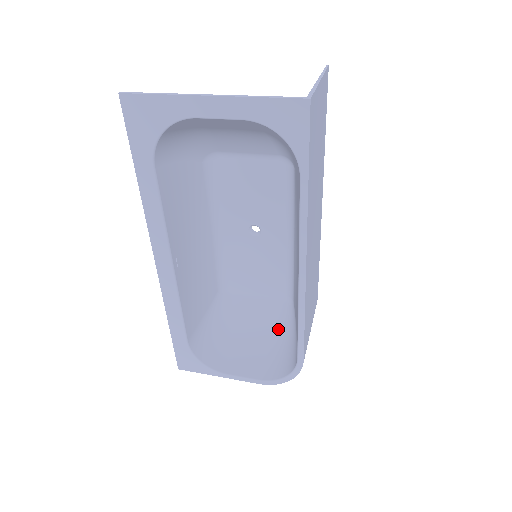
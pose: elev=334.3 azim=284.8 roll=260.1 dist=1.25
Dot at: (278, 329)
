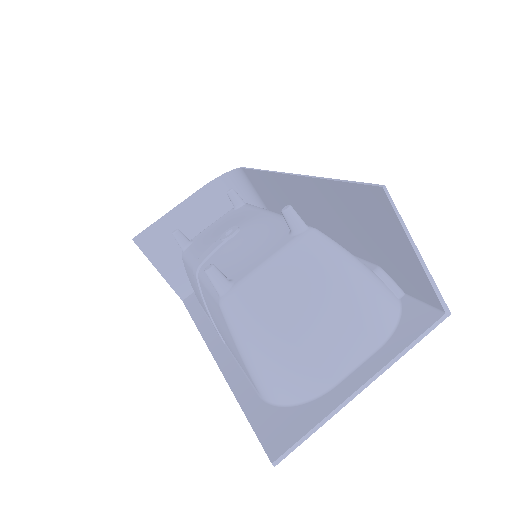
Dot at: occluded
